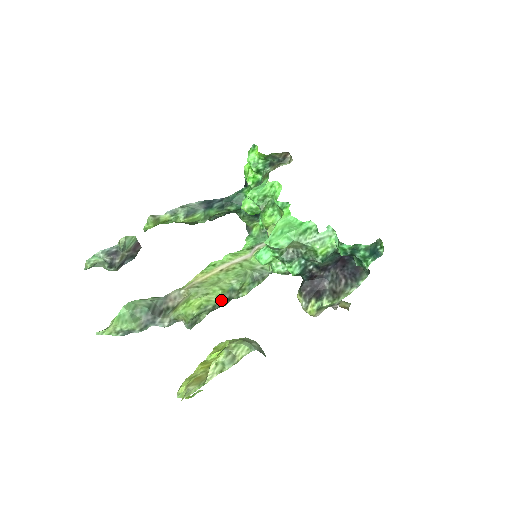
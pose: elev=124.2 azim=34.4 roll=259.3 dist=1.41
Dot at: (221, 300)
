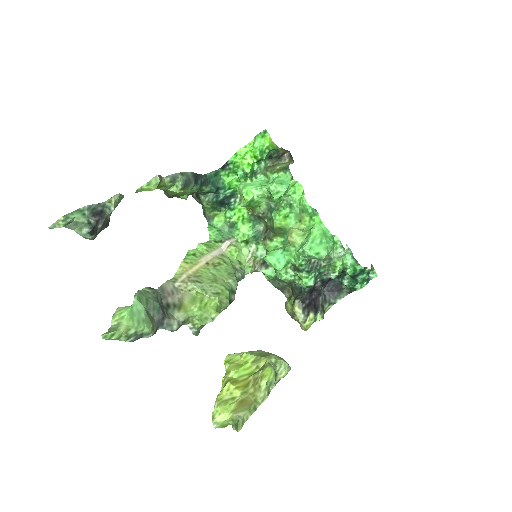
Dot at: (228, 302)
